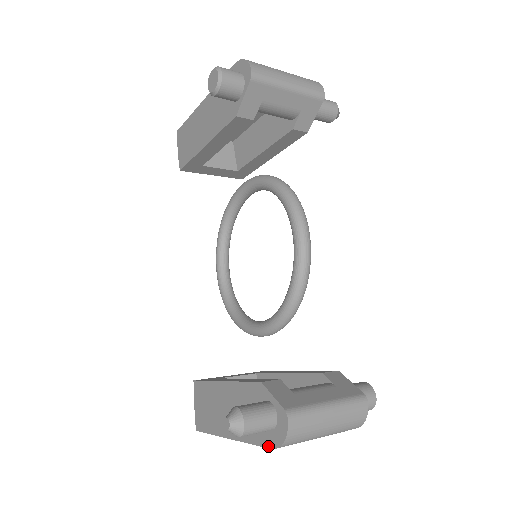
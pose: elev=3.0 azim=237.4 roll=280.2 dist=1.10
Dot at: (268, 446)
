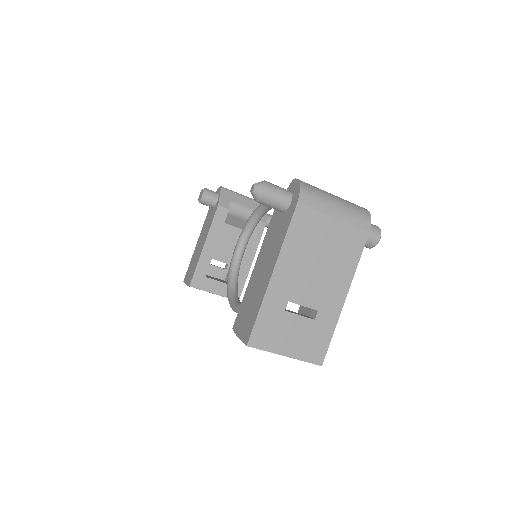
Dot at: (294, 208)
